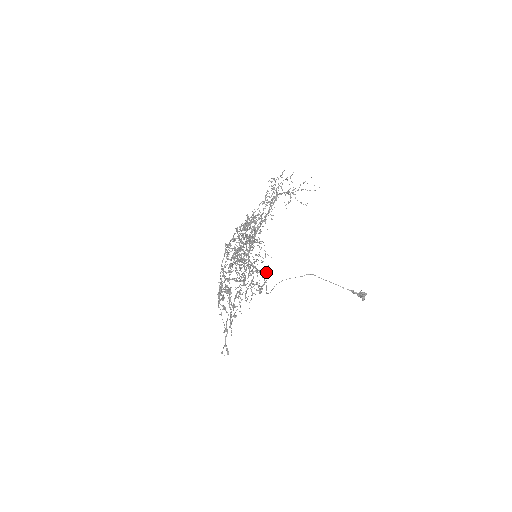
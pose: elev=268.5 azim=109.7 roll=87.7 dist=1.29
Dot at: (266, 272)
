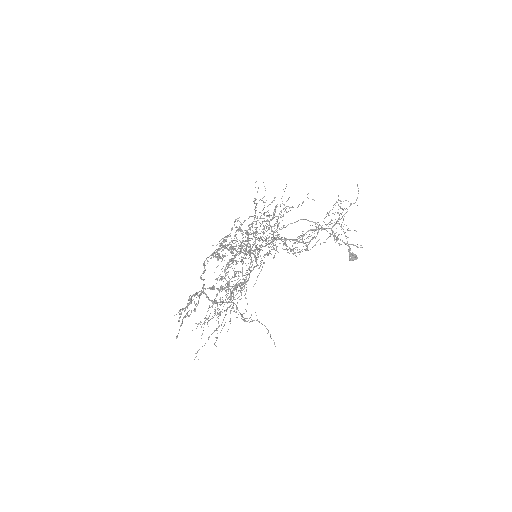
Dot at: occluded
